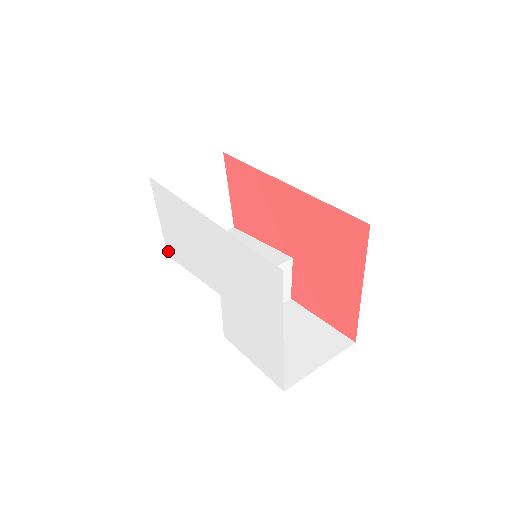
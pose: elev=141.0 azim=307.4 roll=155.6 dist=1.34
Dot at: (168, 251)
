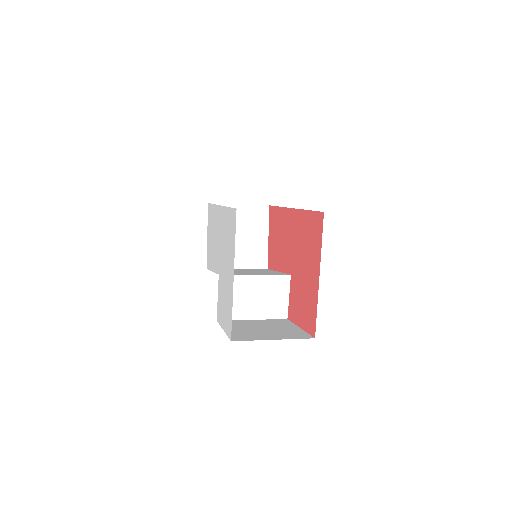
Dot at: (207, 264)
